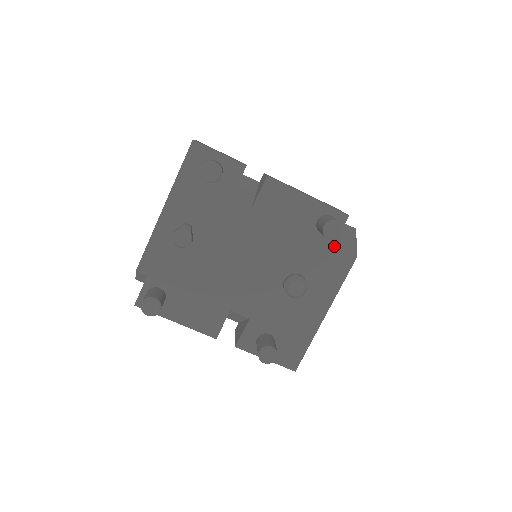
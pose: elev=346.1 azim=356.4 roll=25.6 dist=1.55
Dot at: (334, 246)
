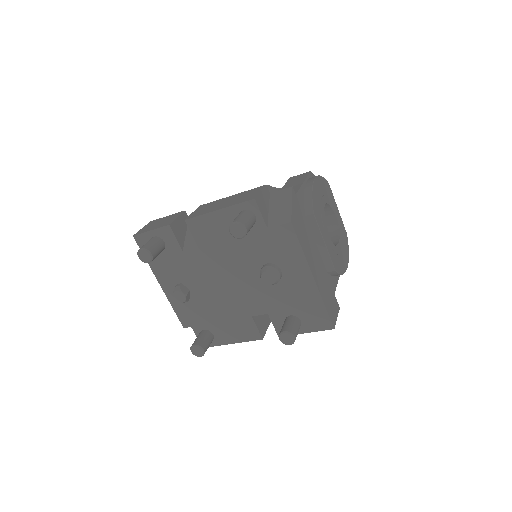
Dot at: (268, 227)
